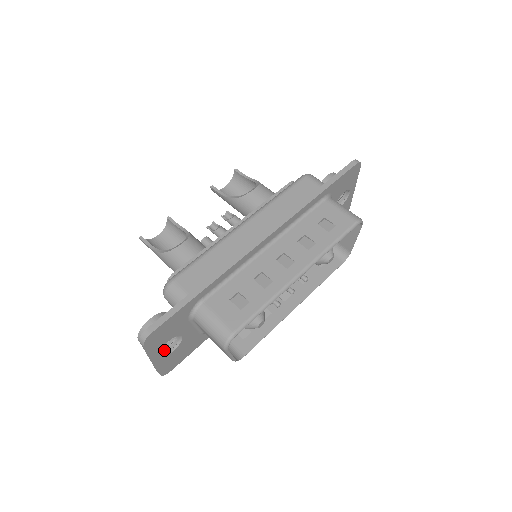
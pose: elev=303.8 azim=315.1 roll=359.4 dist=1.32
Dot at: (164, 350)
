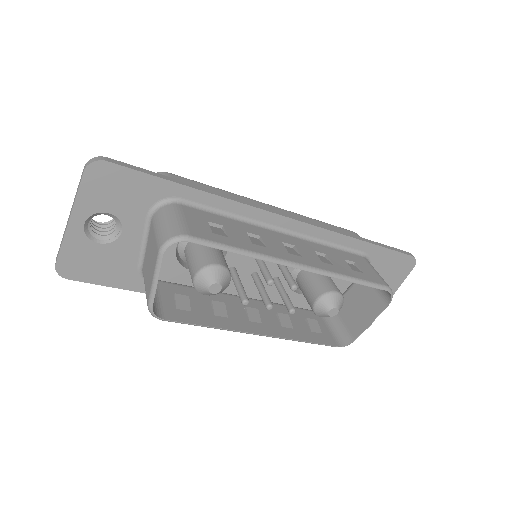
Dot at: (90, 231)
